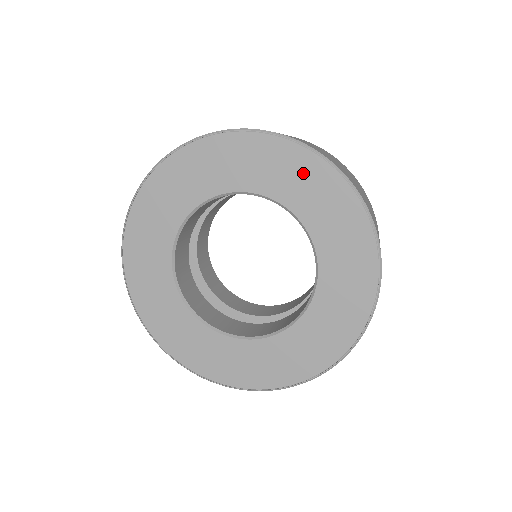
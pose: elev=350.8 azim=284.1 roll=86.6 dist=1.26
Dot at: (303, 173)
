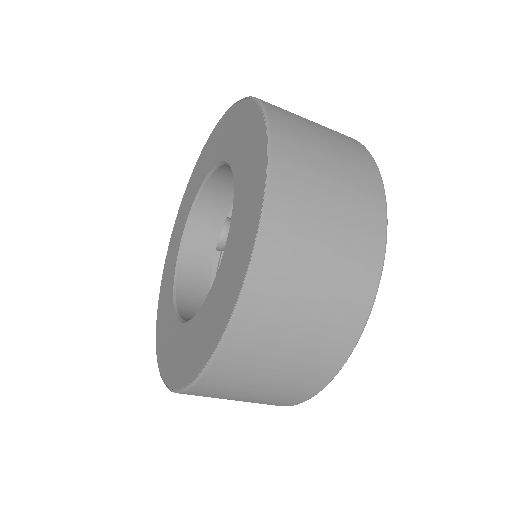
Dot at: (252, 142)
